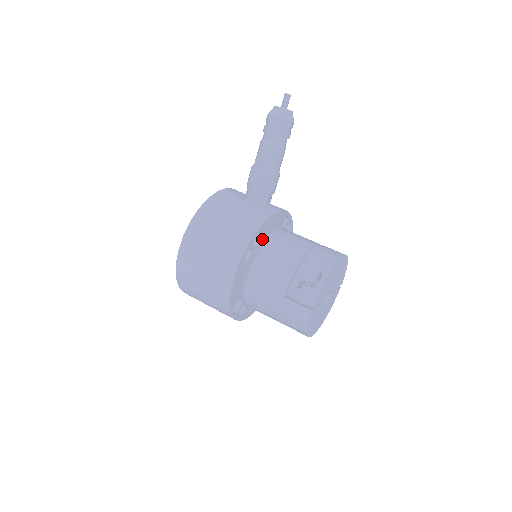
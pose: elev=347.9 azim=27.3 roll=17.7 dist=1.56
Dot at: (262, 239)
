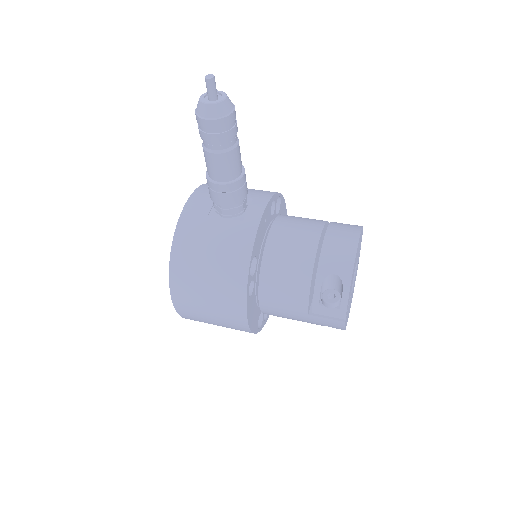
Dot at: (257, 257)
